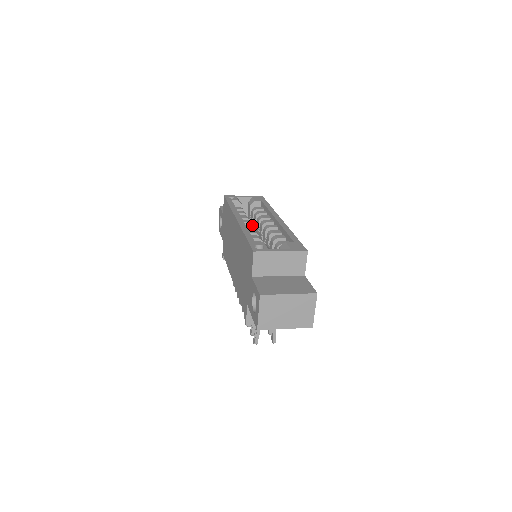
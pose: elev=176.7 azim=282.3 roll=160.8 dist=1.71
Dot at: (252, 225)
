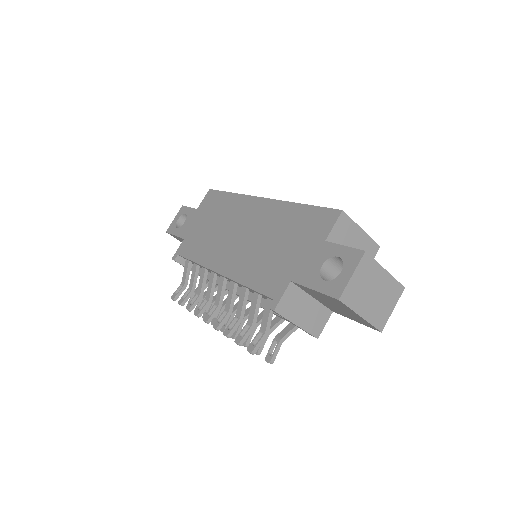
Dot at: occluded
